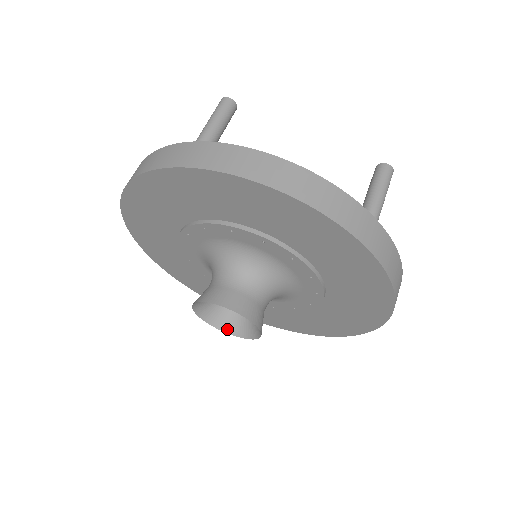
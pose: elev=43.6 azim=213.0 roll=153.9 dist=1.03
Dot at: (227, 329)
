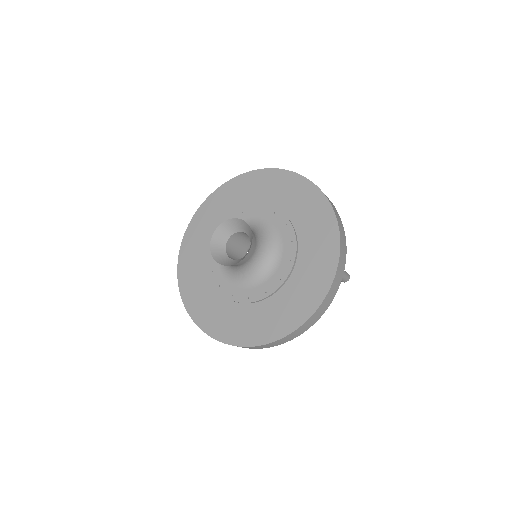
Dot at: (216, 258)
